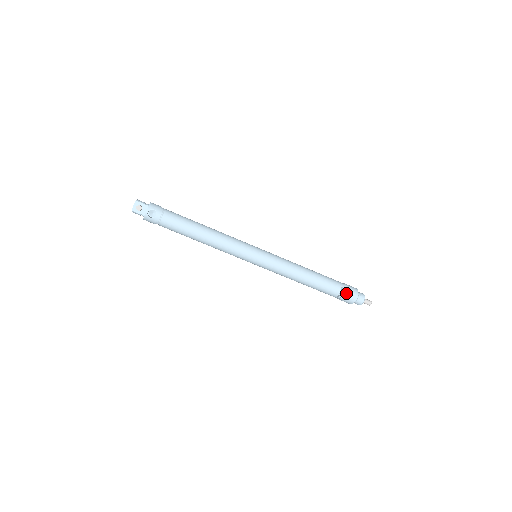
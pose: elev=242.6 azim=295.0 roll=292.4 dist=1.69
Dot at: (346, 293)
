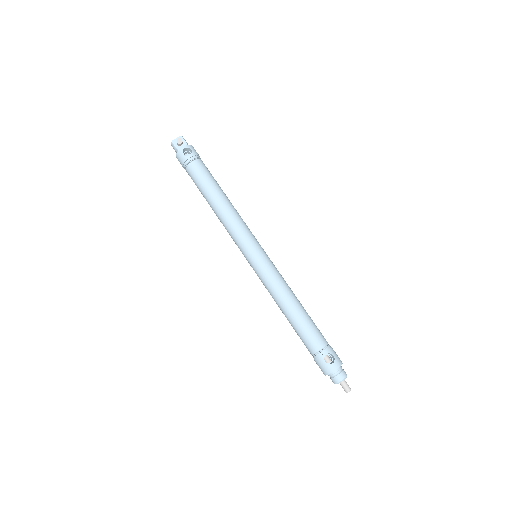
Dot at: (327, 358)
